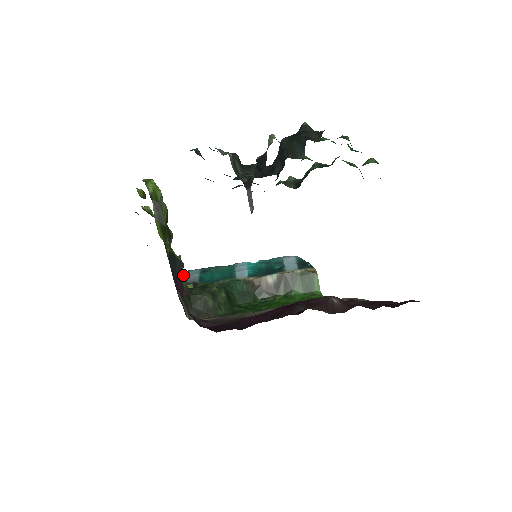
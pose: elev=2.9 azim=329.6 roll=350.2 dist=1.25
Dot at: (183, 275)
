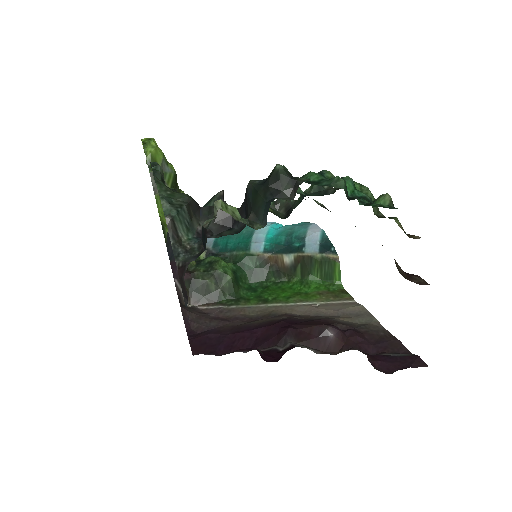
Dot at: occluded
